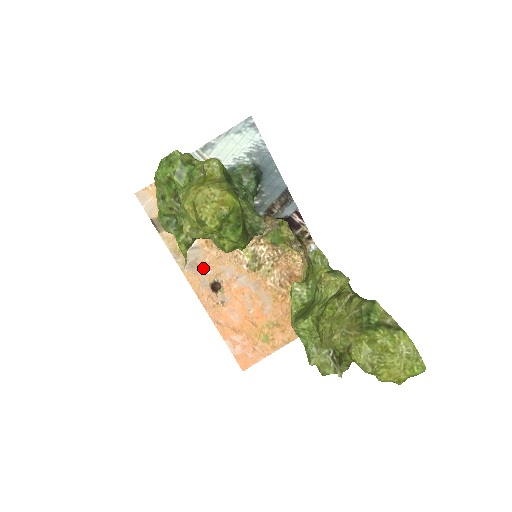
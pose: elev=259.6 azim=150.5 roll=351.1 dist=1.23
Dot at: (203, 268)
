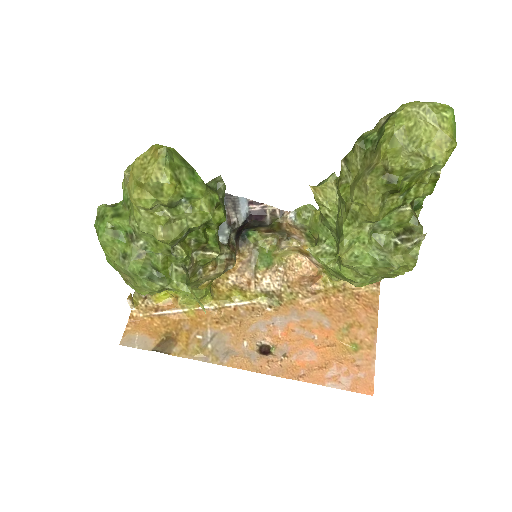
Dot at: (237, 345)
